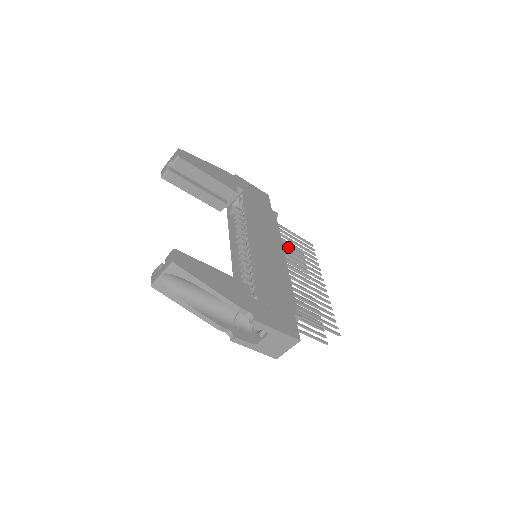
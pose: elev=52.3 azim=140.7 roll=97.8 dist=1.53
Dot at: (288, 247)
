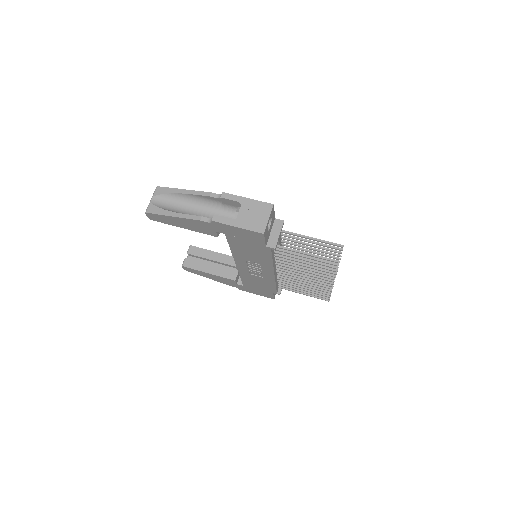
Dot at: occluded
